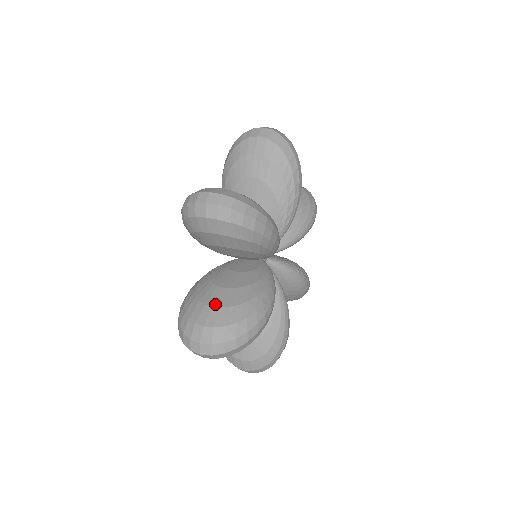
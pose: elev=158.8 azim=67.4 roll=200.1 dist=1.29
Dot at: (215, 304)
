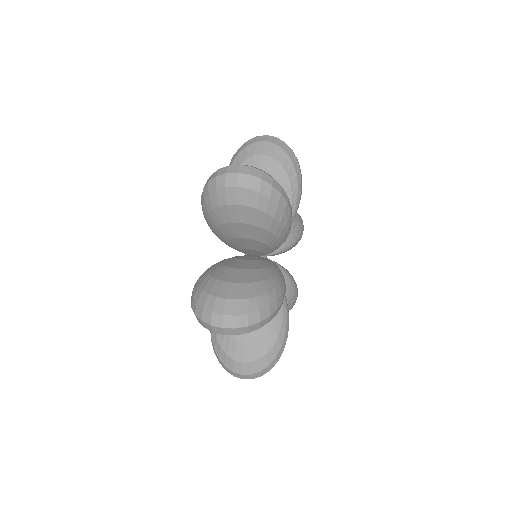
Dot at: (235, 280)
